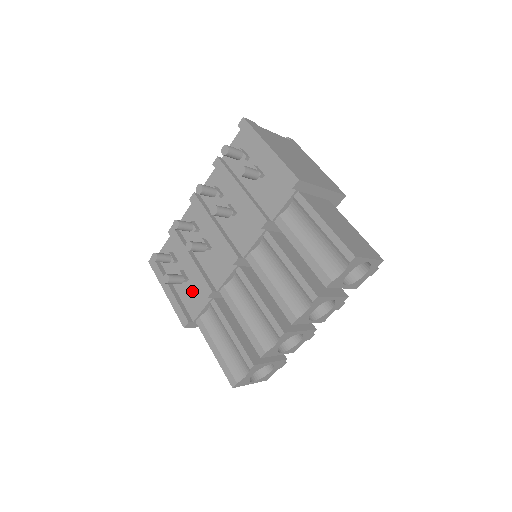
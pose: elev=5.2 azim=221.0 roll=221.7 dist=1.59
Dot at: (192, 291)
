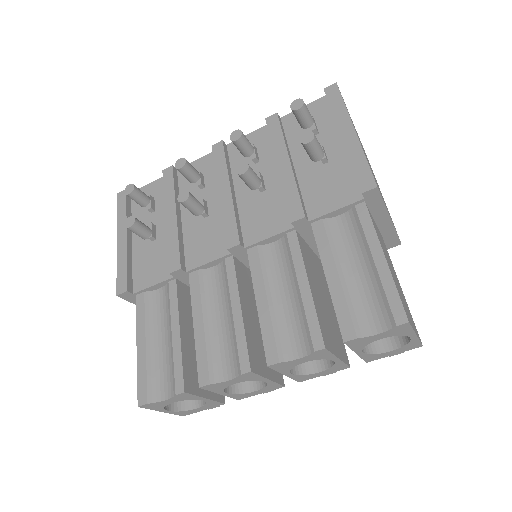
Dot at: (153, 255)
